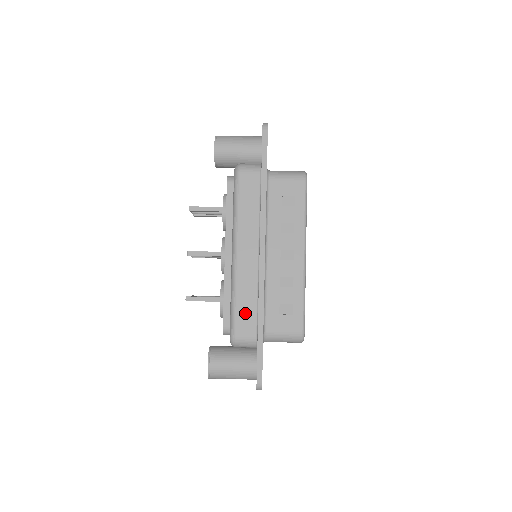
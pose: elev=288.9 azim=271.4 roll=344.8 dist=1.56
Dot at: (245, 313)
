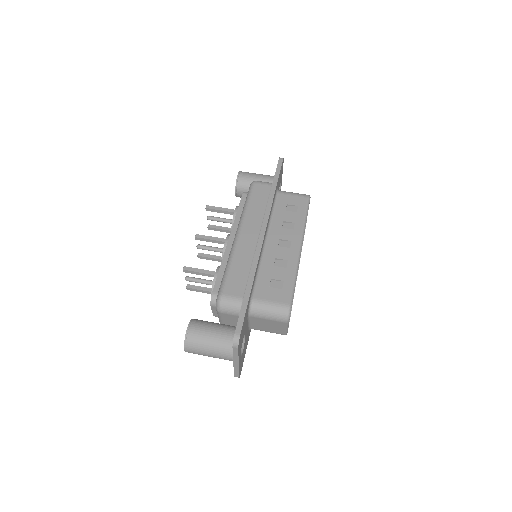
Dot at: (237, 277)
